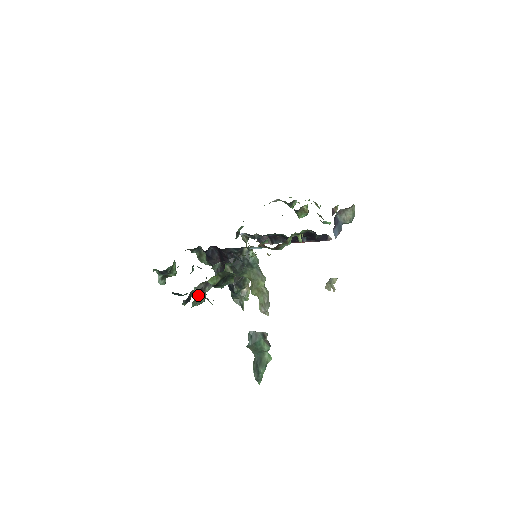
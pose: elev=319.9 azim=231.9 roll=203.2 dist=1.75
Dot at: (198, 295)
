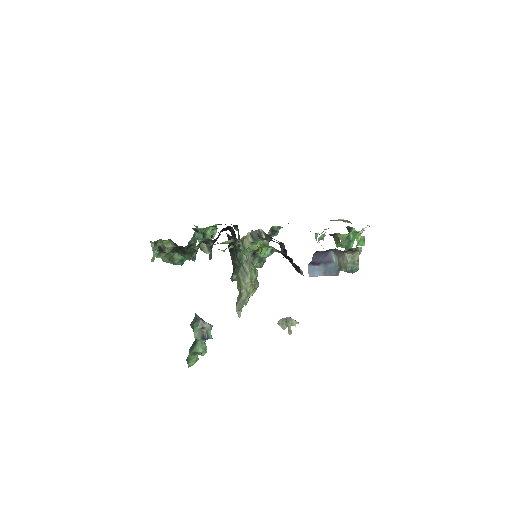
Dot at: (159, 251)
